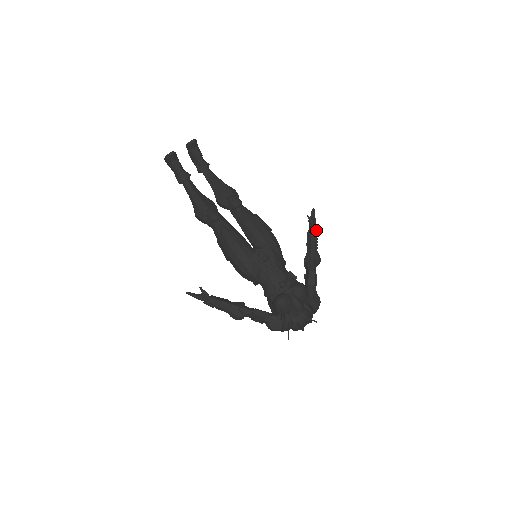
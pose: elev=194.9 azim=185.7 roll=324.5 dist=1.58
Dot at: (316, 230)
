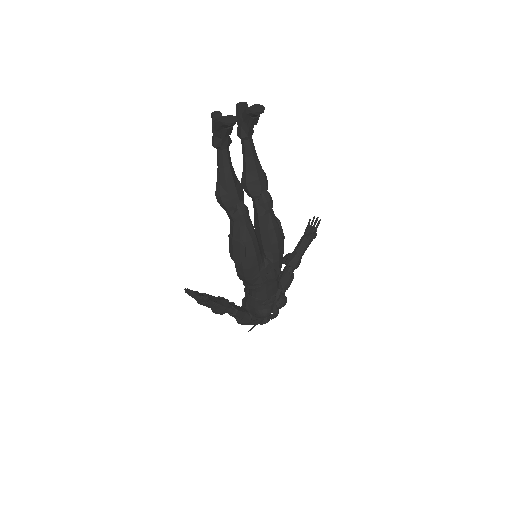
Dot at: occluded
